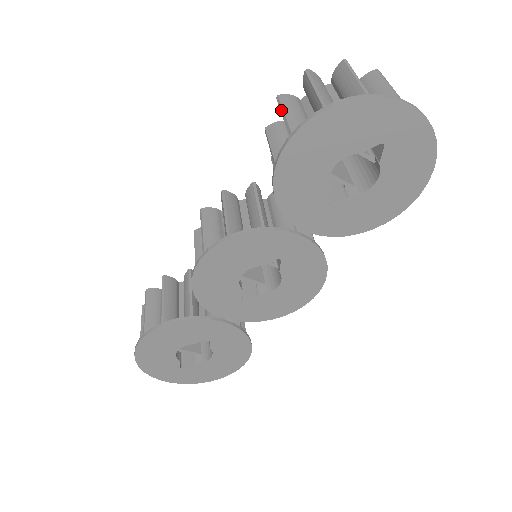
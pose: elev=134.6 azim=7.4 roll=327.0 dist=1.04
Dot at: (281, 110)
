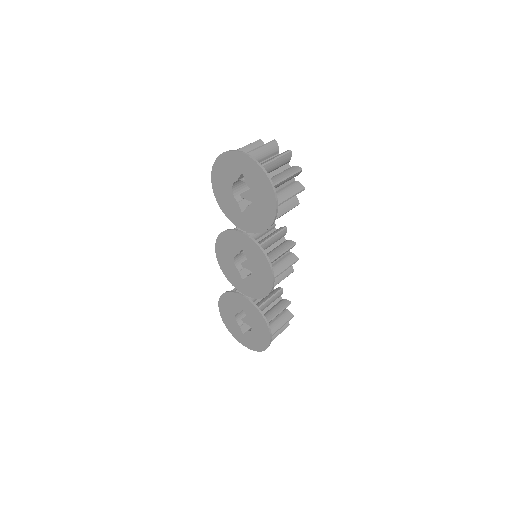
Dot at: occluded
